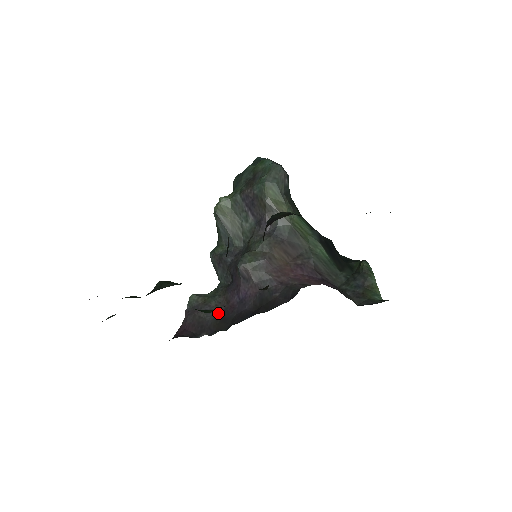
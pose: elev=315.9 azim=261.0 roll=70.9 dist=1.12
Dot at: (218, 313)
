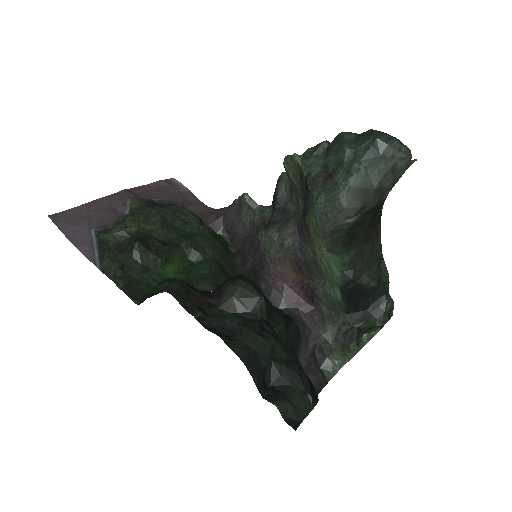
Dot at: (247, 231)
